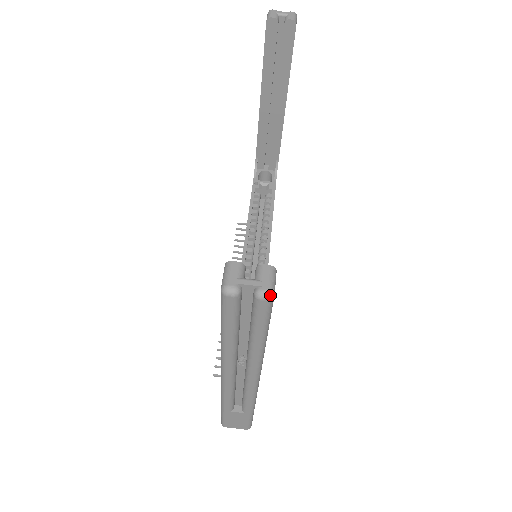
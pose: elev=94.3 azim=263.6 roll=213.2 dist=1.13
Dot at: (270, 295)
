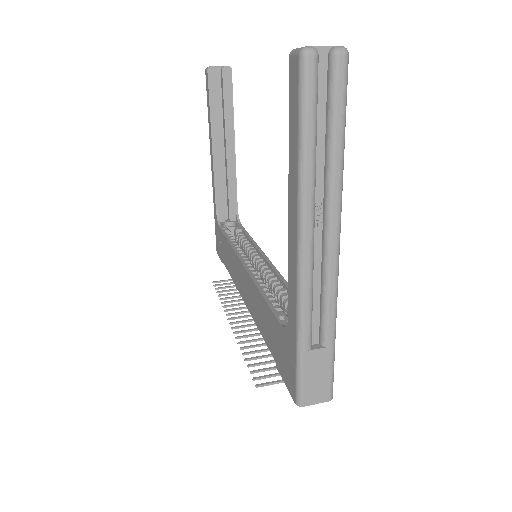
Dot at: (346, 49)
